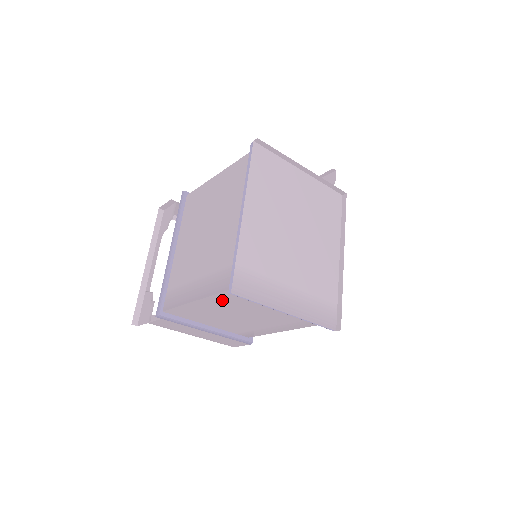
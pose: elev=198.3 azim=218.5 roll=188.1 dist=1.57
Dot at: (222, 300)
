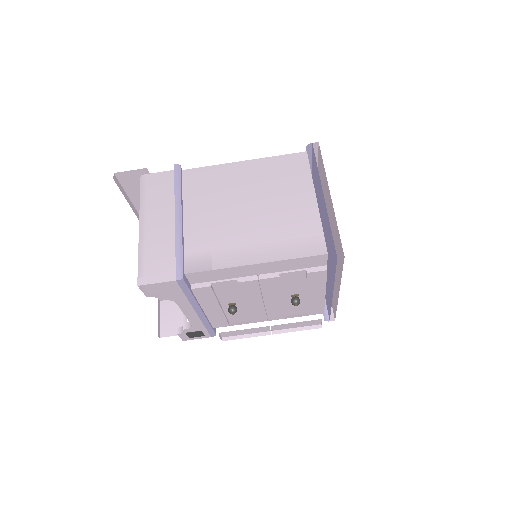
Dot at: (274, 167)
